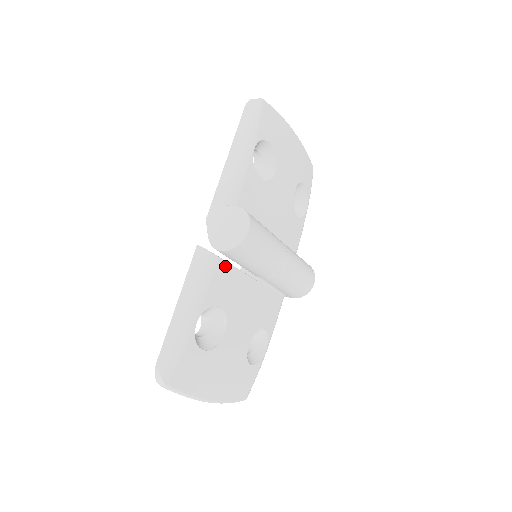
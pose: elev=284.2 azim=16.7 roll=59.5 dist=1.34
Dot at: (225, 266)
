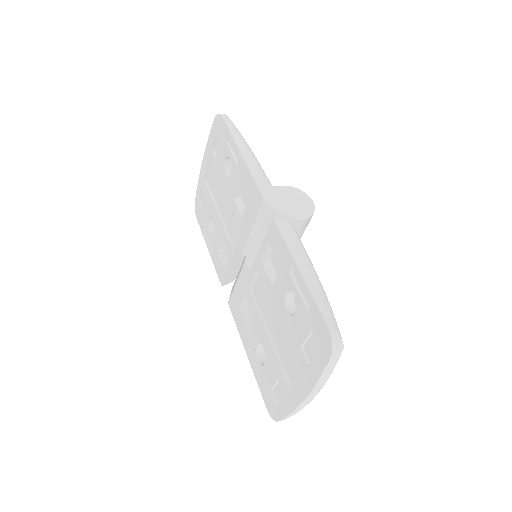
Dot at: occluded
